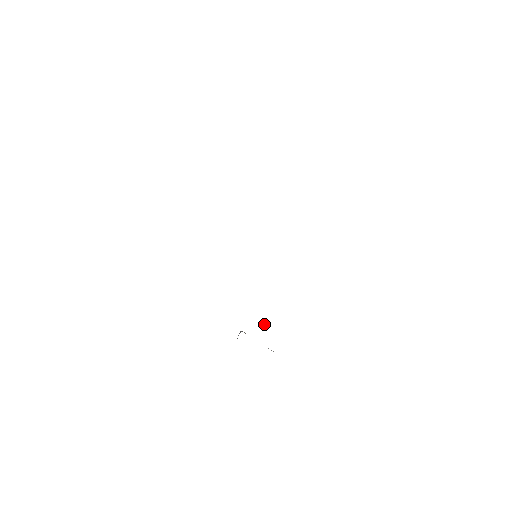
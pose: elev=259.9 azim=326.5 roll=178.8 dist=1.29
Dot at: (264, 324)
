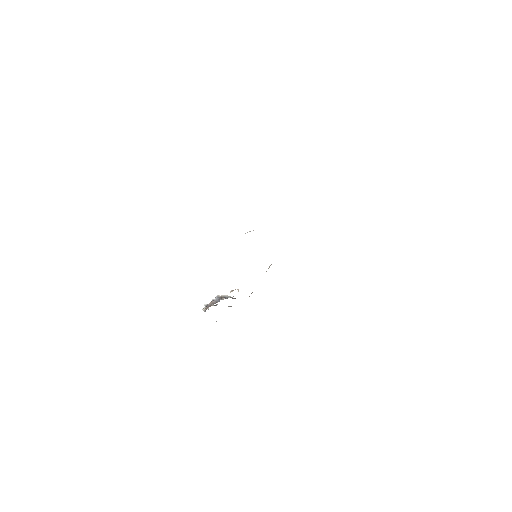
Dot at: occluded
